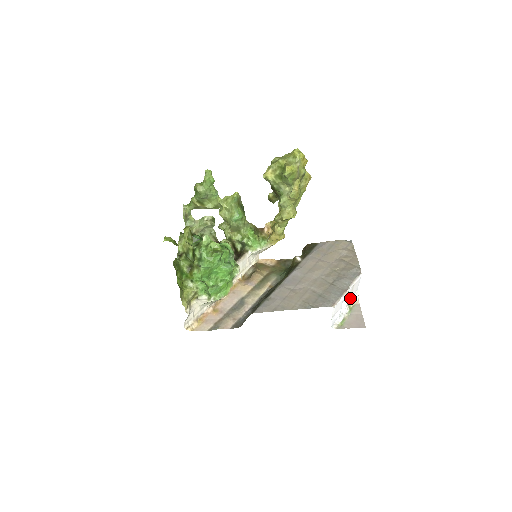
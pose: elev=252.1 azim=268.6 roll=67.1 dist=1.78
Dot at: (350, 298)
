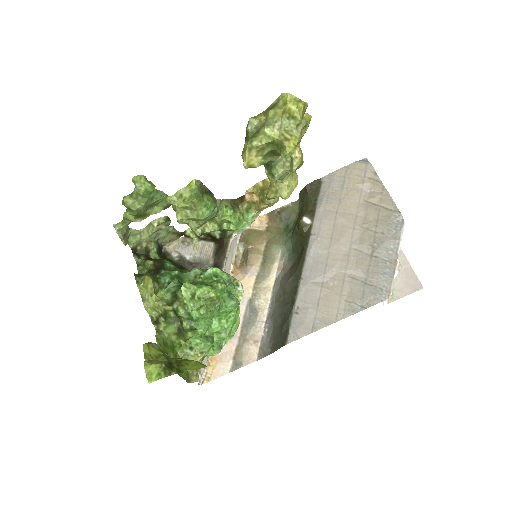
Dot at: occluded
